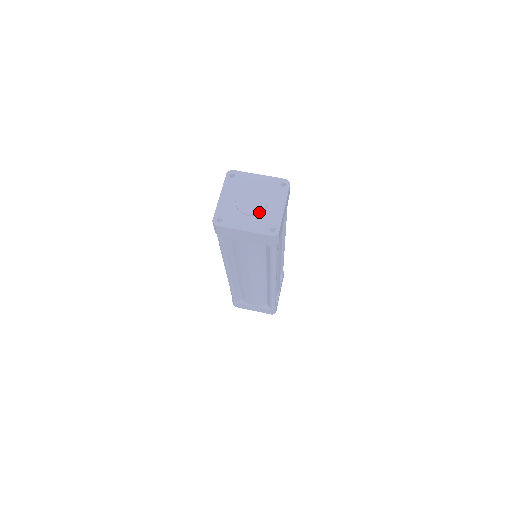
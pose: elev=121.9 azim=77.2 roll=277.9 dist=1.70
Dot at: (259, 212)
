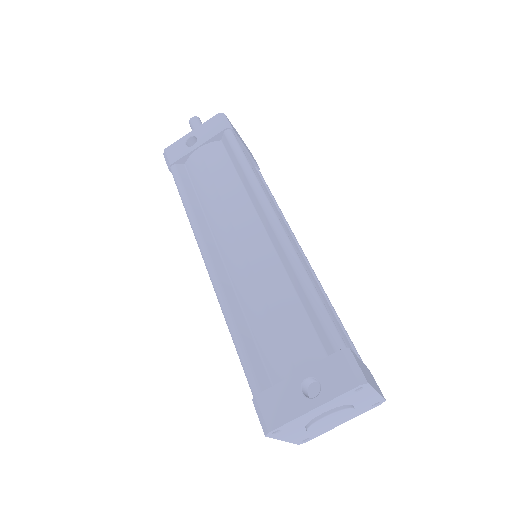
Dot at: occluded
